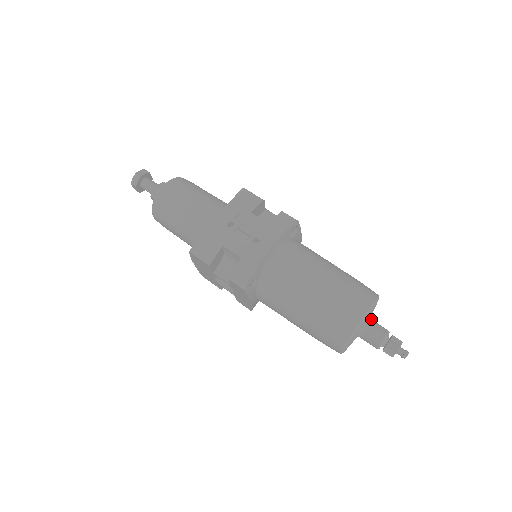
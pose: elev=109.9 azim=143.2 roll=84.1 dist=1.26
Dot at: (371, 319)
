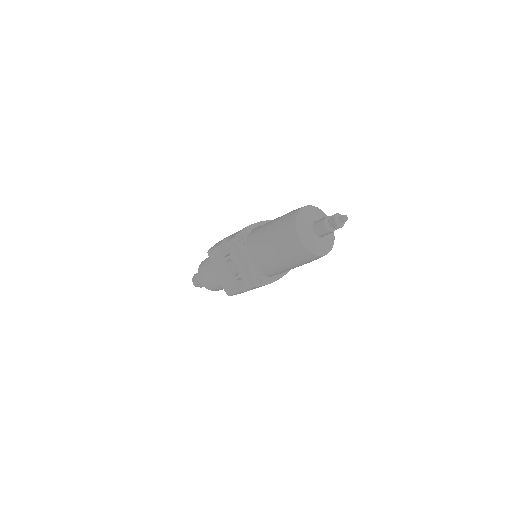
Dot at: occluded
